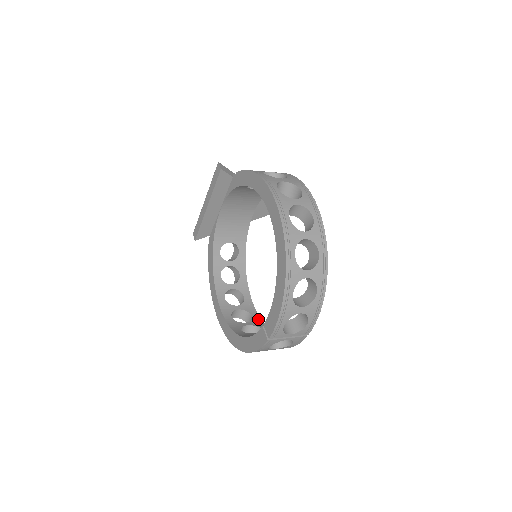
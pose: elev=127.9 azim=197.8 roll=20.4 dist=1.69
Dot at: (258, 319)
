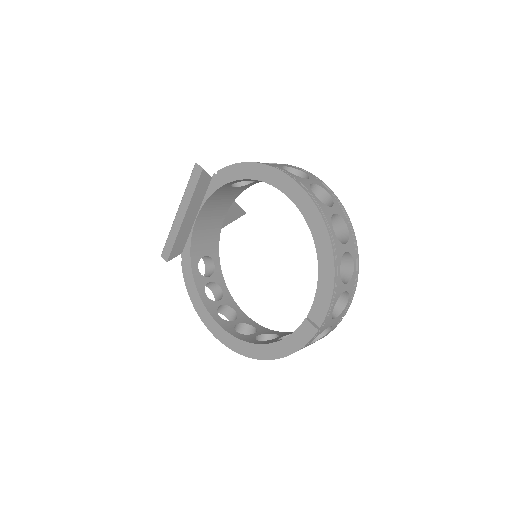
Dot at: (262, 328)
